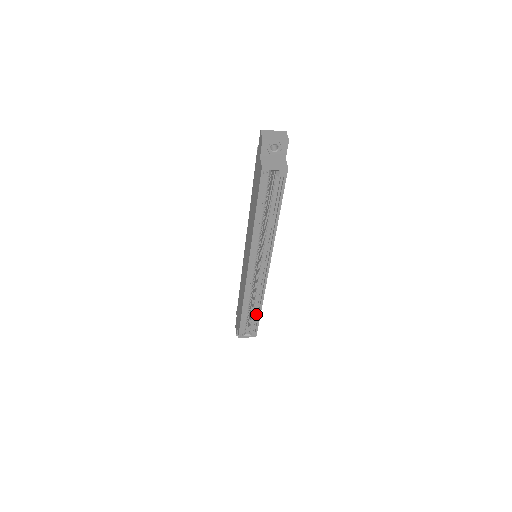
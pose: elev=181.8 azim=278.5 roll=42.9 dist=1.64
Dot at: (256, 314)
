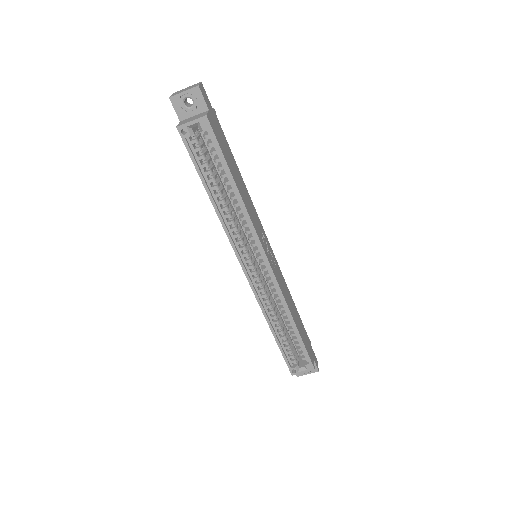
Dot at: (295, 335)
